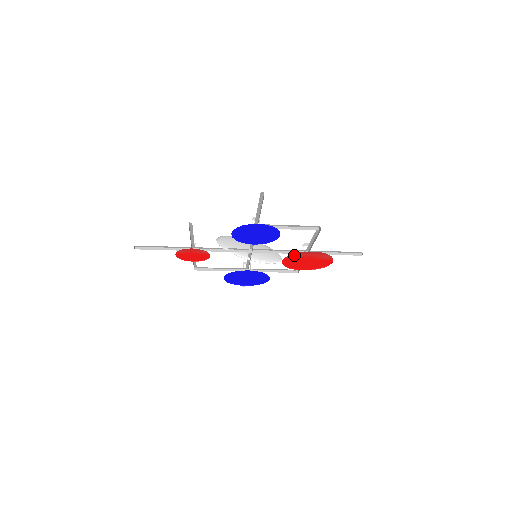
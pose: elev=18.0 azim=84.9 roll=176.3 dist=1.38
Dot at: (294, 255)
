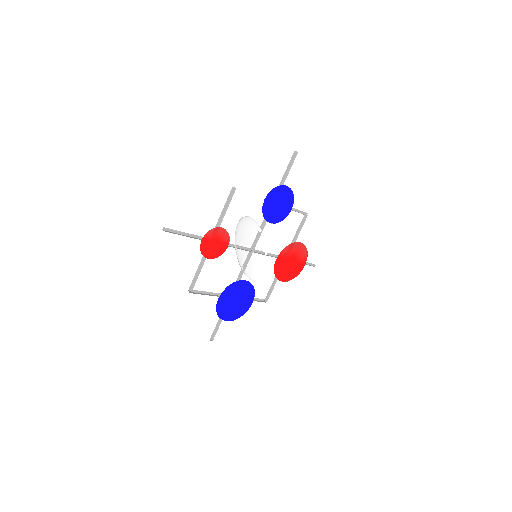
Dot at: (287, 248)
